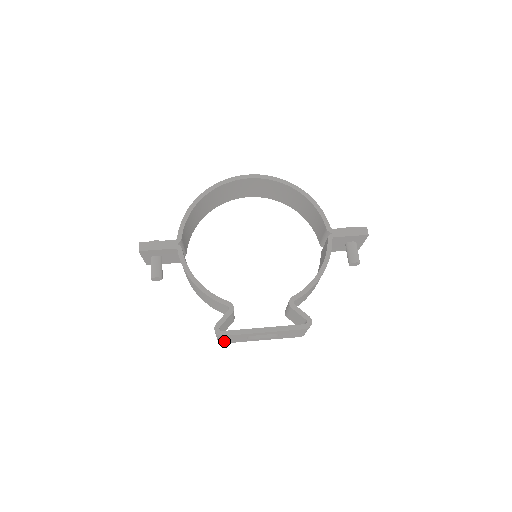
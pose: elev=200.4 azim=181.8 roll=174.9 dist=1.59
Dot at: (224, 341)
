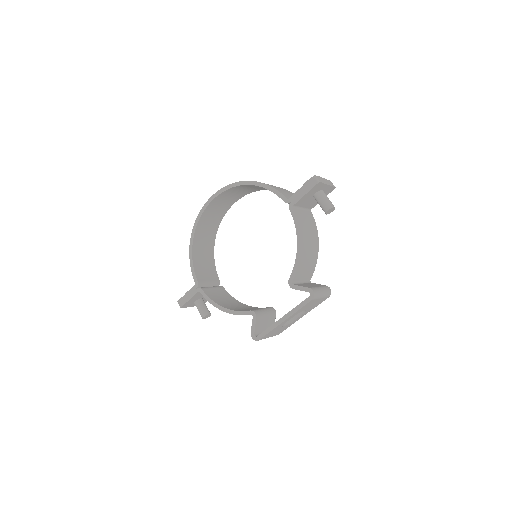
Dot at: (274, 335)
